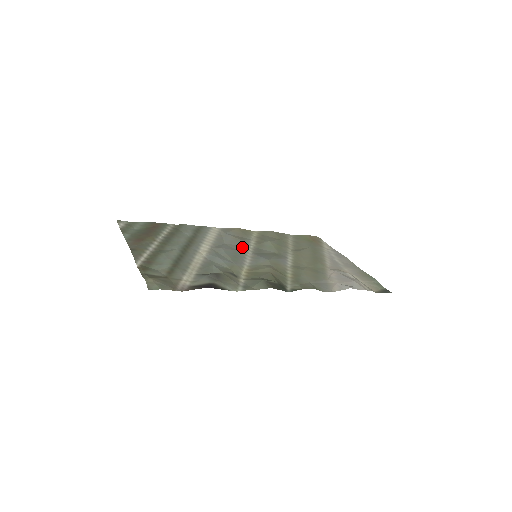
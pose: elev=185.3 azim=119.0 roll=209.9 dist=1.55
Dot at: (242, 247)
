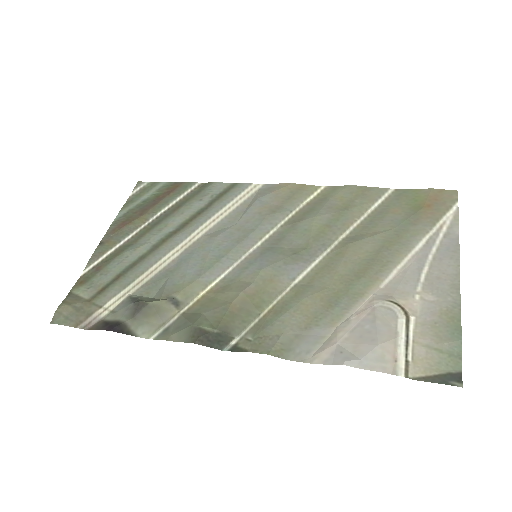
Dot at: (254, 233)
